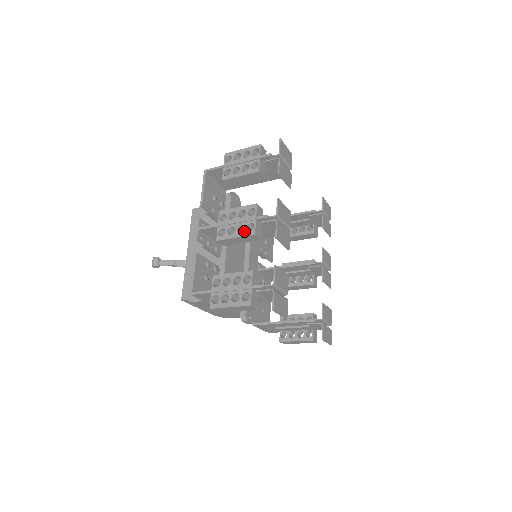
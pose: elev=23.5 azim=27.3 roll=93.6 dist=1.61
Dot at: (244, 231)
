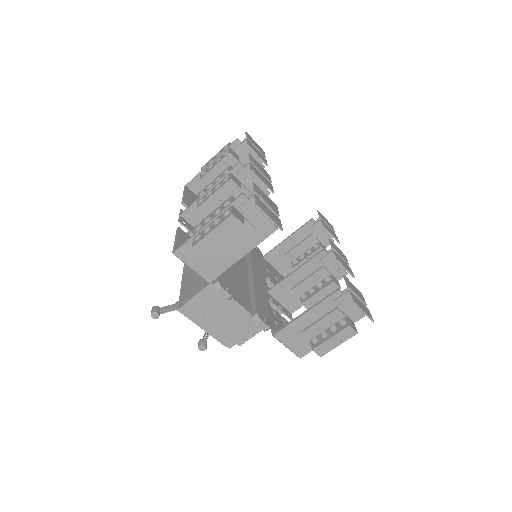
Dot at: (221, 184)
